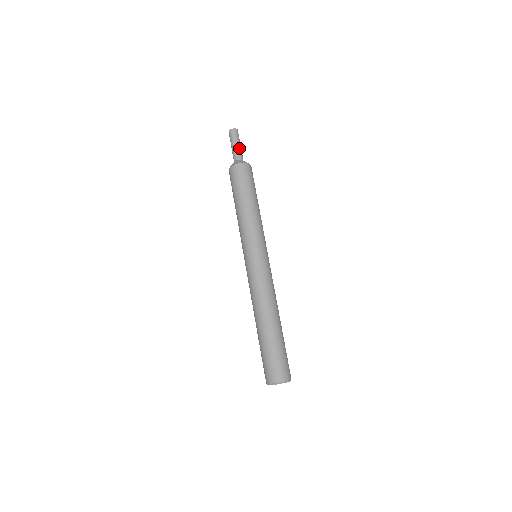
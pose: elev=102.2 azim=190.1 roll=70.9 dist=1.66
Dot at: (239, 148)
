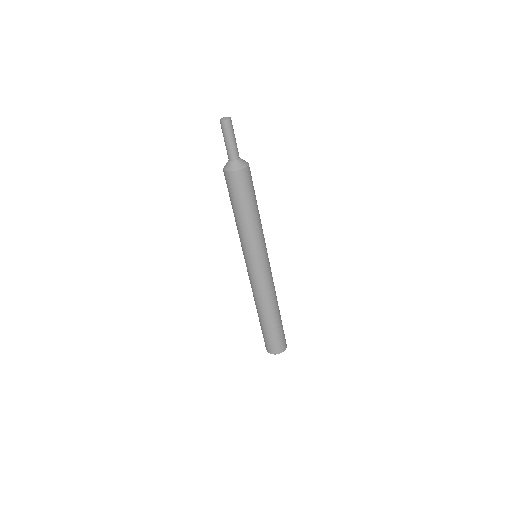
Dot at: (230, 146)
